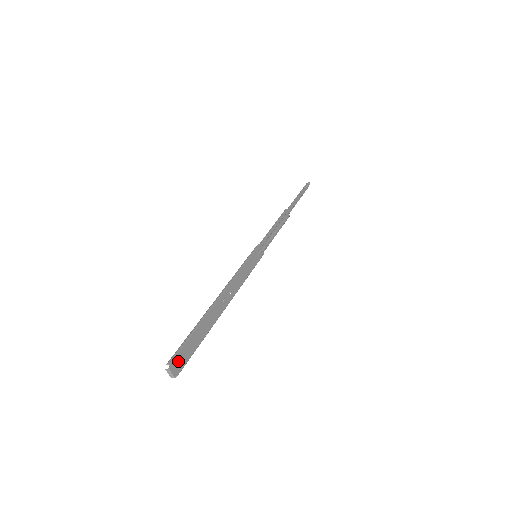
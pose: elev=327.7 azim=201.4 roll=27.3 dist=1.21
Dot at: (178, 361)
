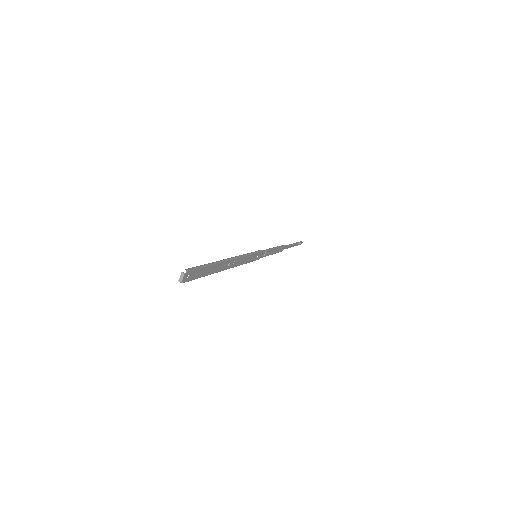
Dot at: (190, 274)
